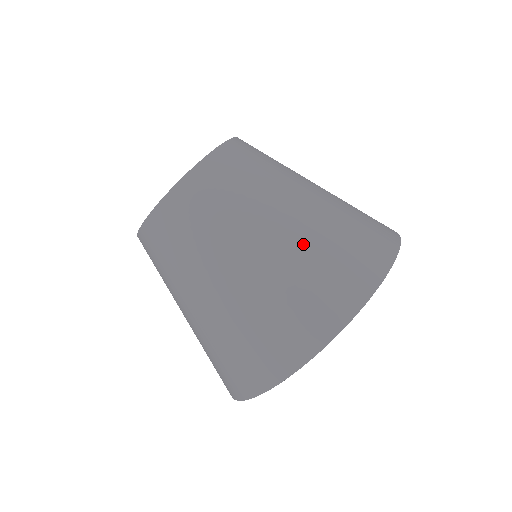
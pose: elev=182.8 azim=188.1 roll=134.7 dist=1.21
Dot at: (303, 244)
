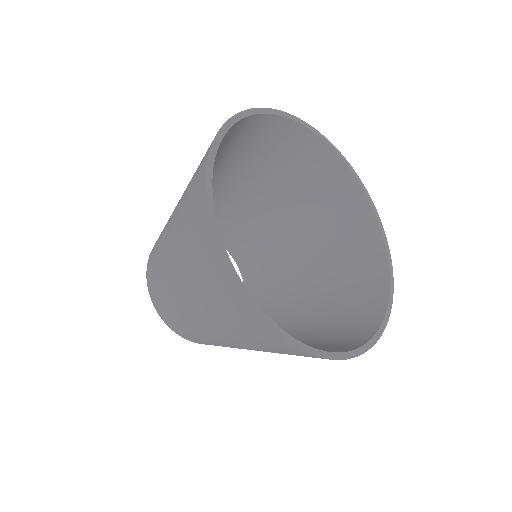
Dot at: occluded
